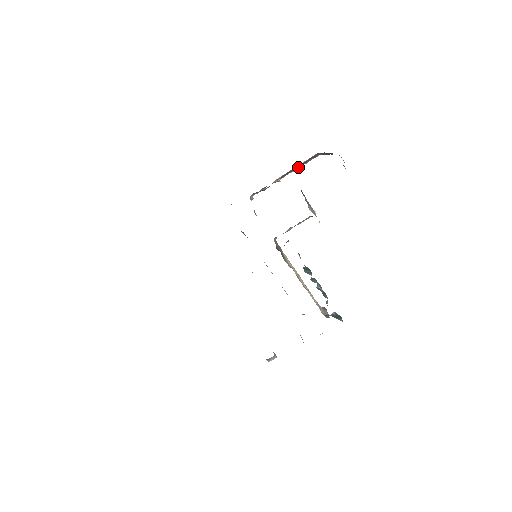
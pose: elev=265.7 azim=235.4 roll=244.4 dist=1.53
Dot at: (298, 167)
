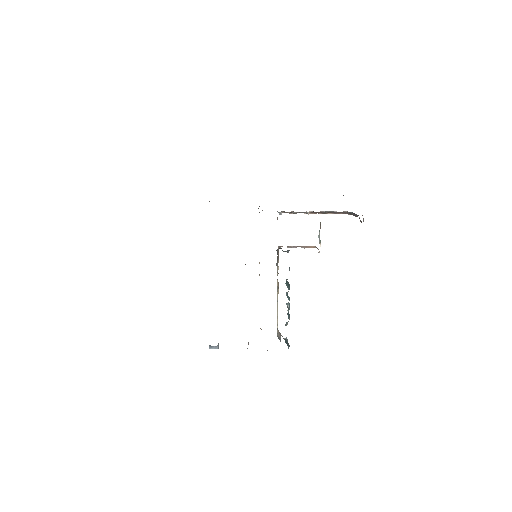
Dot at: (327, 213)
